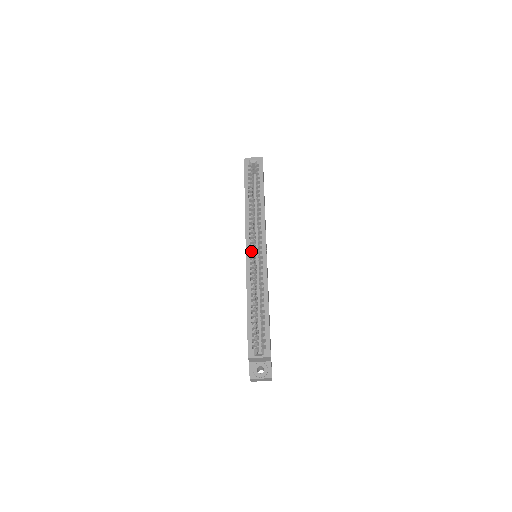
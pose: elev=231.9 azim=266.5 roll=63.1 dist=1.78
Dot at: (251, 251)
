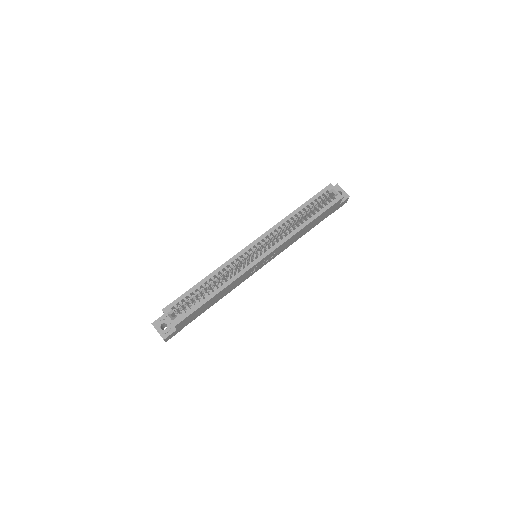
Dot at: (252, 249)
